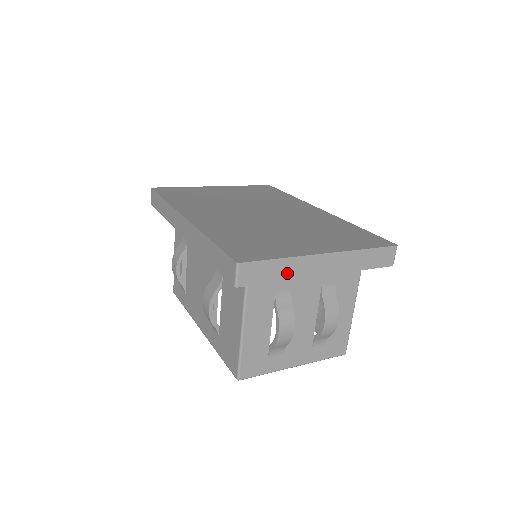
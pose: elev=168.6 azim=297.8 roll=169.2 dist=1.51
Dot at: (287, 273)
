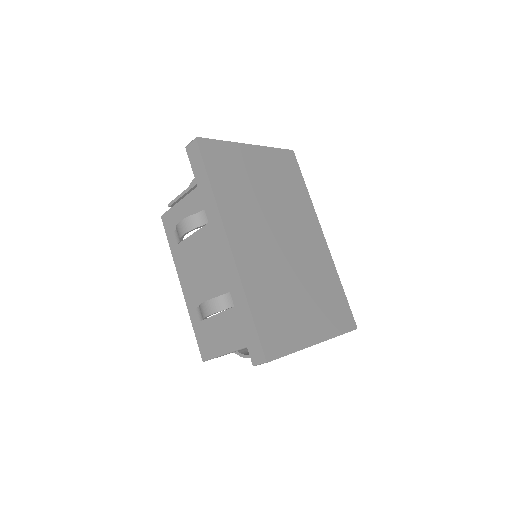
Dot at: occluded
